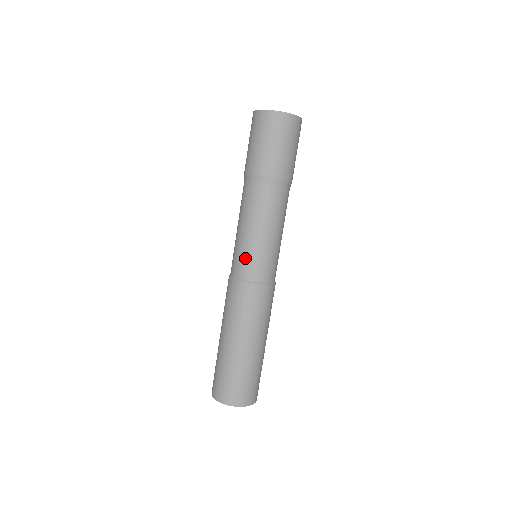
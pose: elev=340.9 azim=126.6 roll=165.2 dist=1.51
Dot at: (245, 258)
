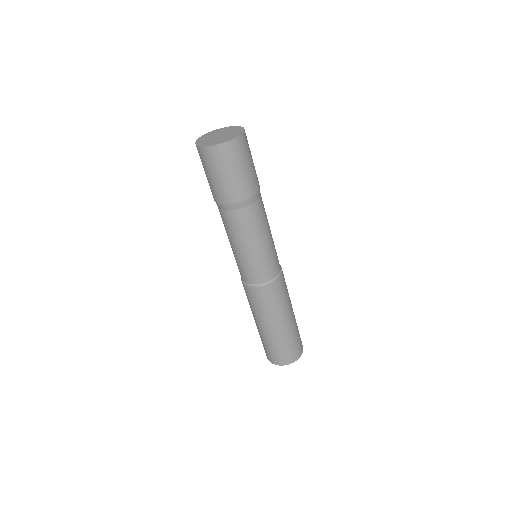
Dot at: (239, 267)
